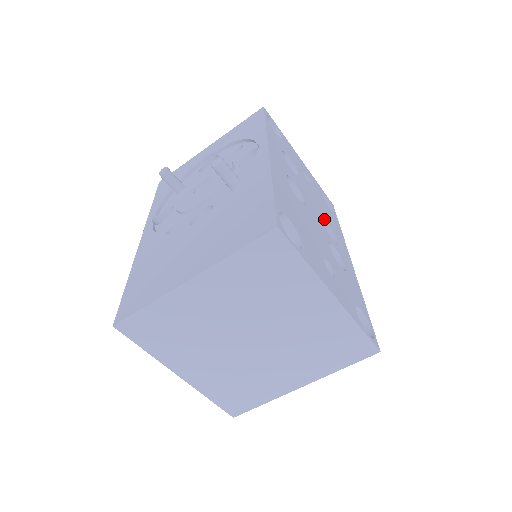
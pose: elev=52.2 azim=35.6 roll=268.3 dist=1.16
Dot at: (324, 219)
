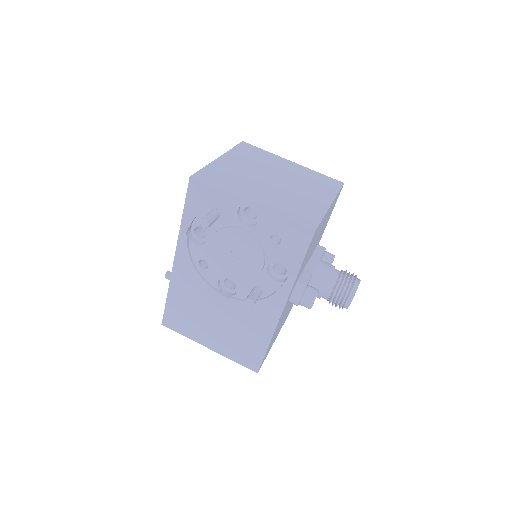
Dot at: occluded
